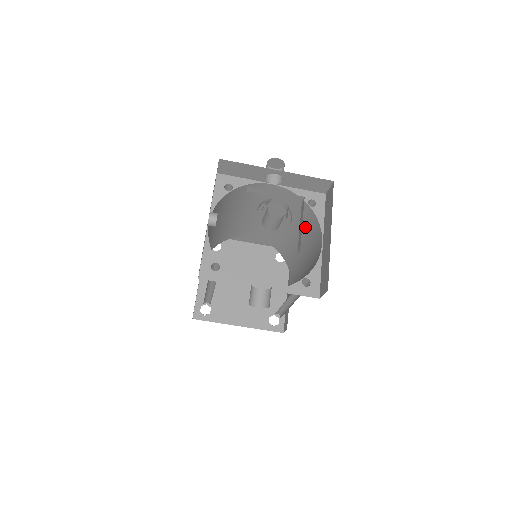
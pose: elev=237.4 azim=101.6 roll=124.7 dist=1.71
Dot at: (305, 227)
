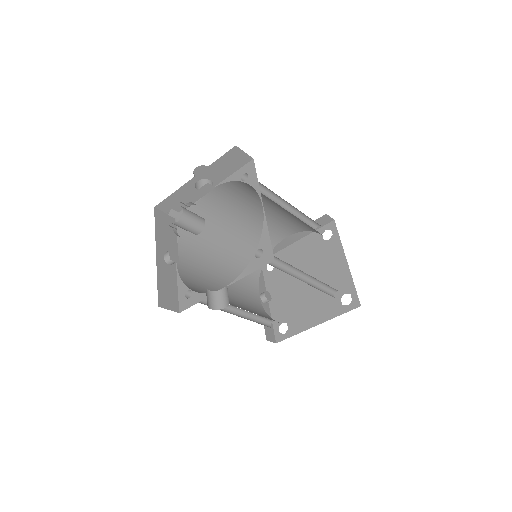
Dot at: (270, 199)
